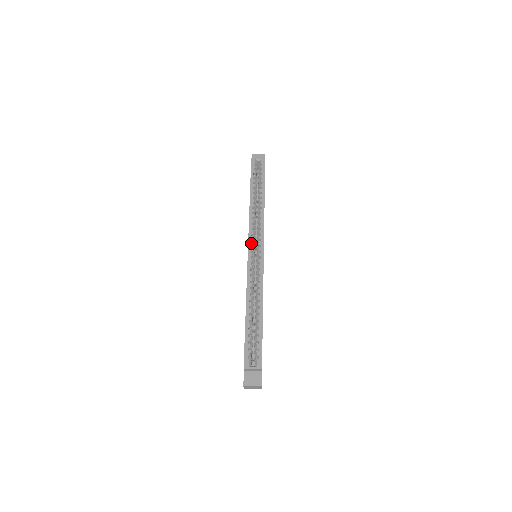
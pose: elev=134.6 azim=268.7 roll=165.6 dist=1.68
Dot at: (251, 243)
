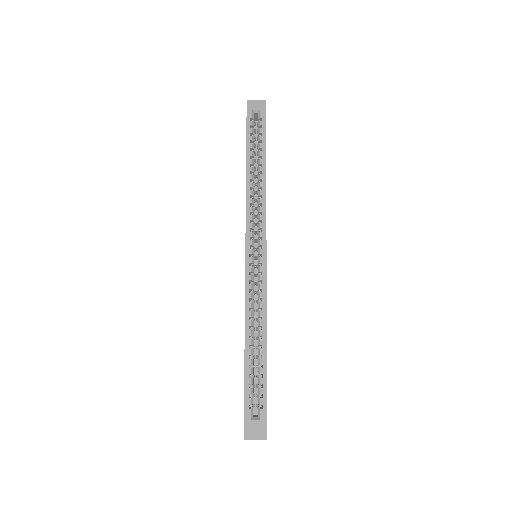
Dot at: (249, 243)
